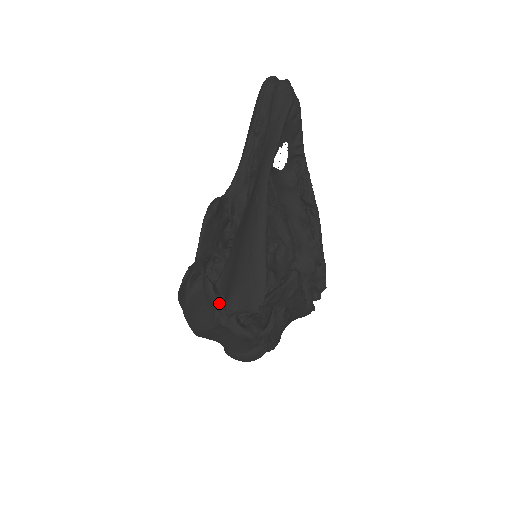
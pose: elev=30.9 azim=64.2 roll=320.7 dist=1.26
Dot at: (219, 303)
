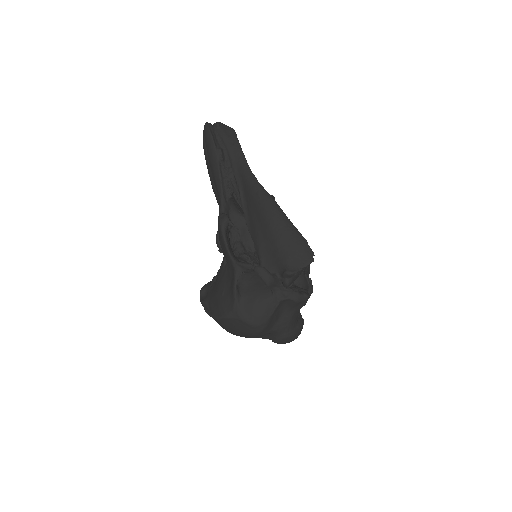
Dot at: (276, 281)
